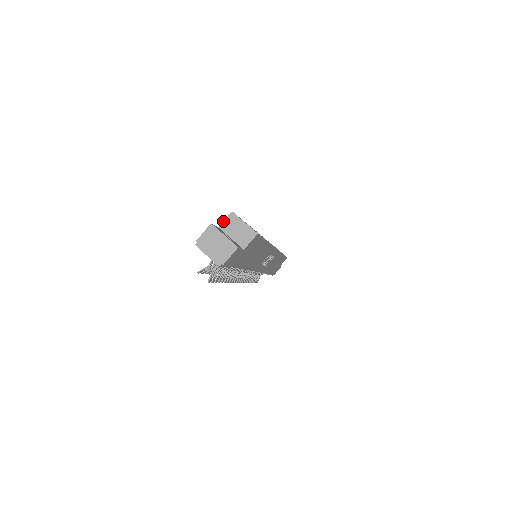
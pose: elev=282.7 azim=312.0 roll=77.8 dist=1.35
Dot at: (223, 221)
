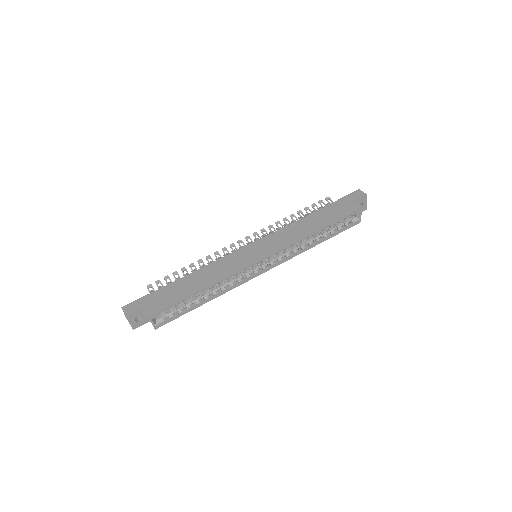
Dot at: (145, 311)
